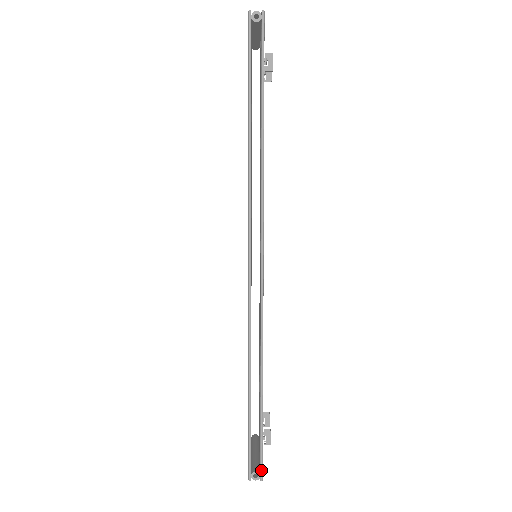
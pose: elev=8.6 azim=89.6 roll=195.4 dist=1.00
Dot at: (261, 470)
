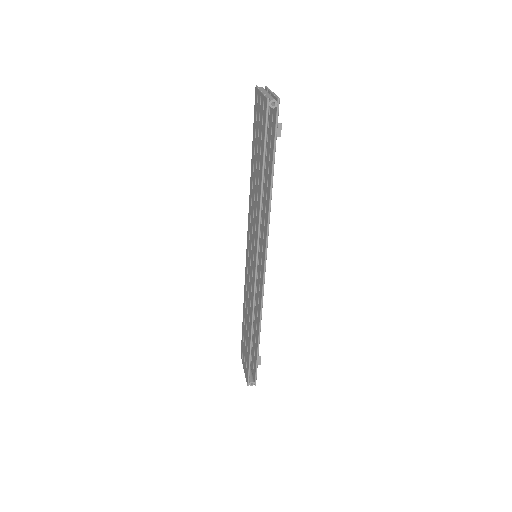
Dot at: (255, 381)
